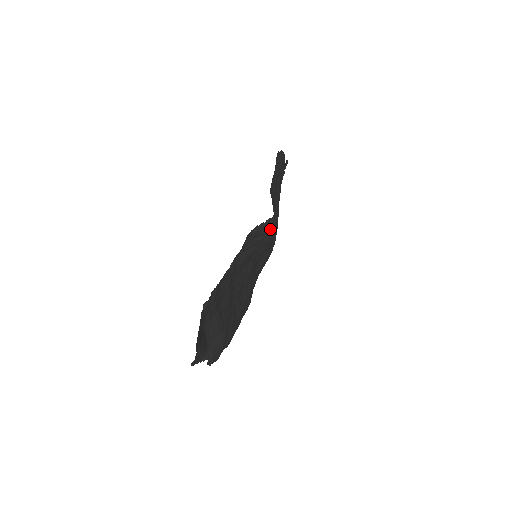
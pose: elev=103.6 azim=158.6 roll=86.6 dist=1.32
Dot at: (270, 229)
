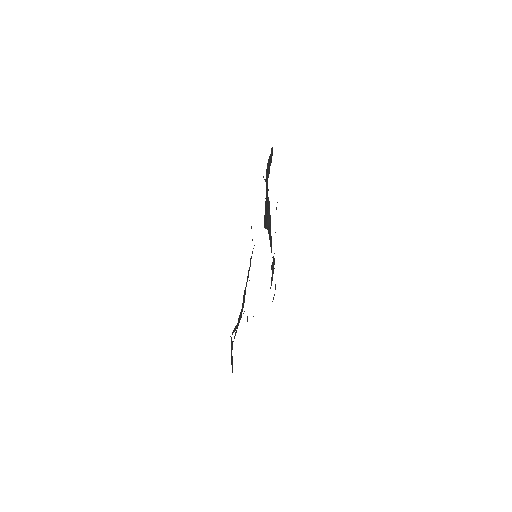
Dot at: occluded
